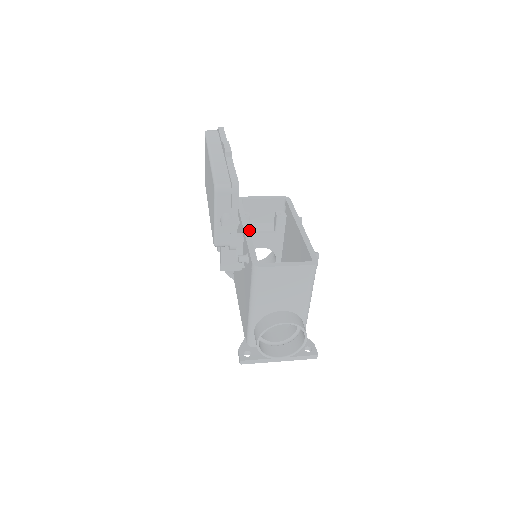
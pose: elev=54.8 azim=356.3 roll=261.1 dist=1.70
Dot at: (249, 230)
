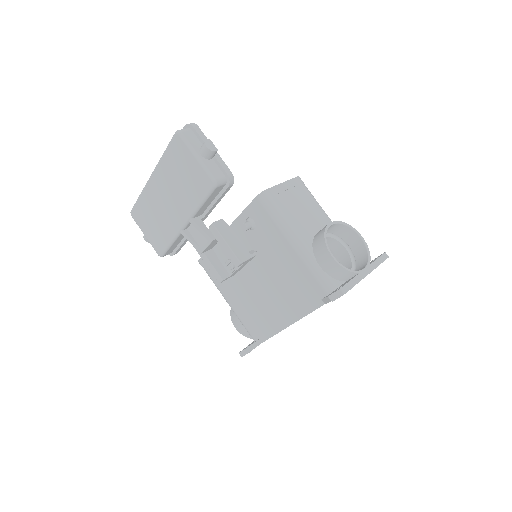
Dot at: occluded
